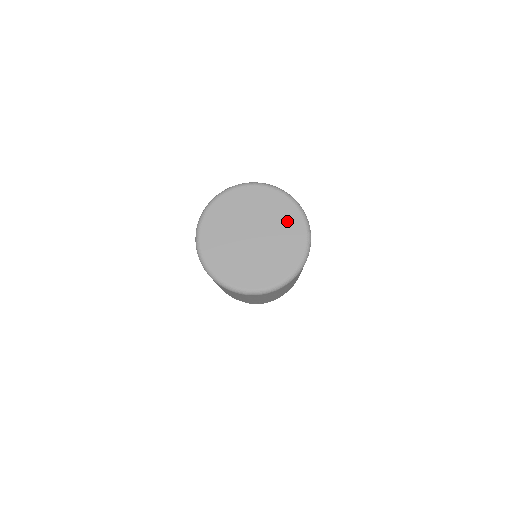
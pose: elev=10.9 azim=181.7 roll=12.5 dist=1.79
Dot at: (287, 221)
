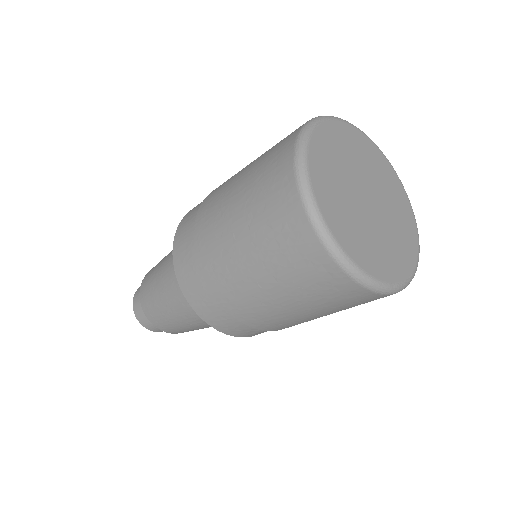
Dot at: (403, 214)
